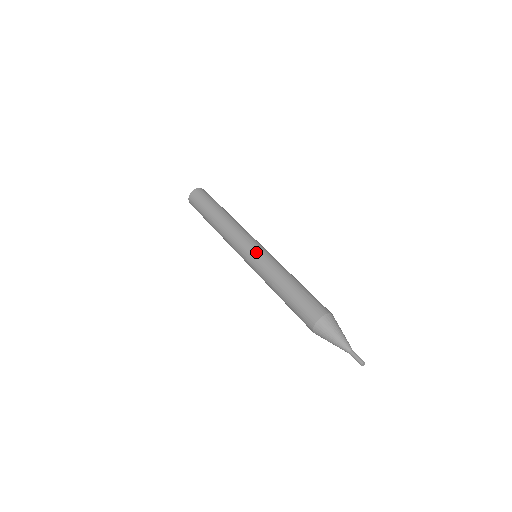
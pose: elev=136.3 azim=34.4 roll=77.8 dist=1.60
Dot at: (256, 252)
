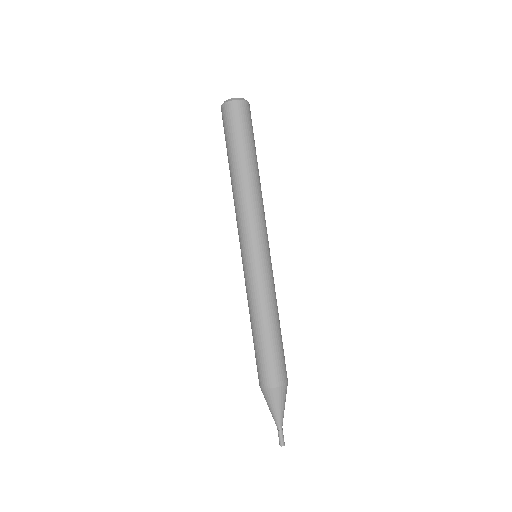
Dot at: (257, 263)
